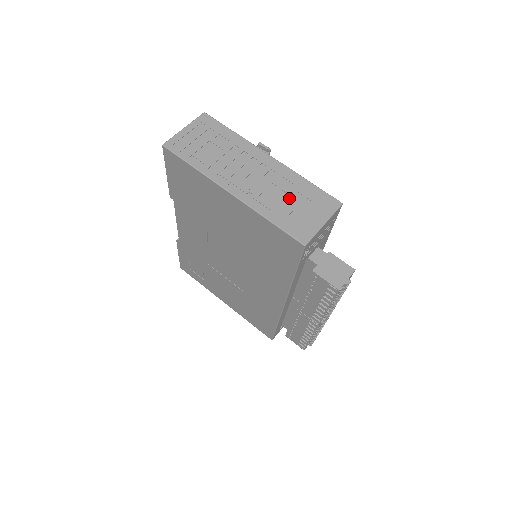
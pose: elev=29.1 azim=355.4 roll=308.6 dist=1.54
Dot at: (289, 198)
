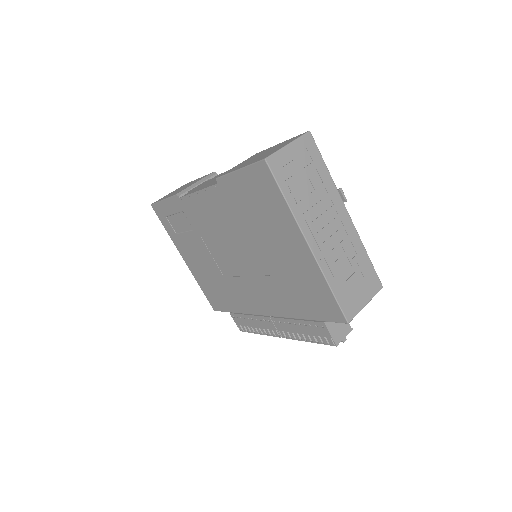
Dot at: (350, 268)
